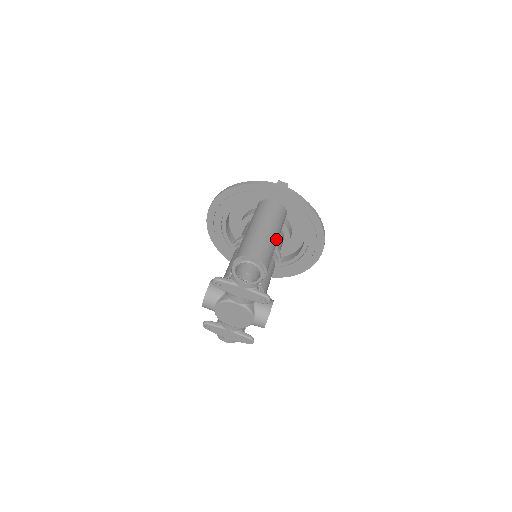
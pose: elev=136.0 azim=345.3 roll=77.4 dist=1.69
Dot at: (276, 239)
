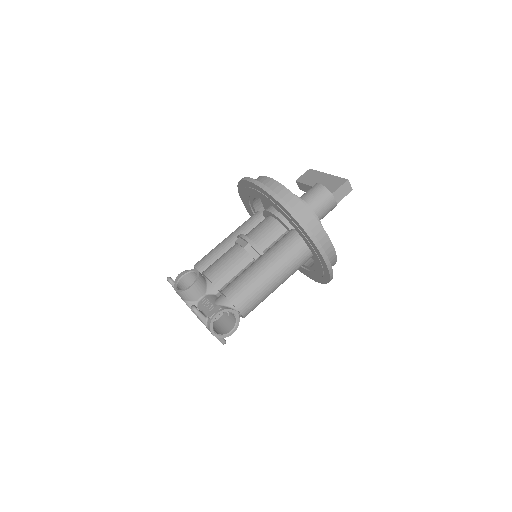
Dot at: occluded
